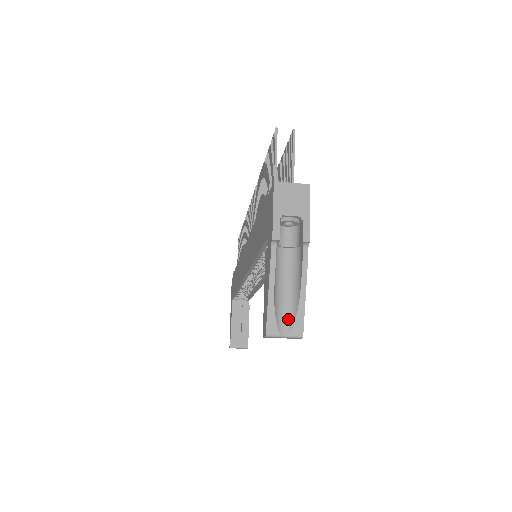
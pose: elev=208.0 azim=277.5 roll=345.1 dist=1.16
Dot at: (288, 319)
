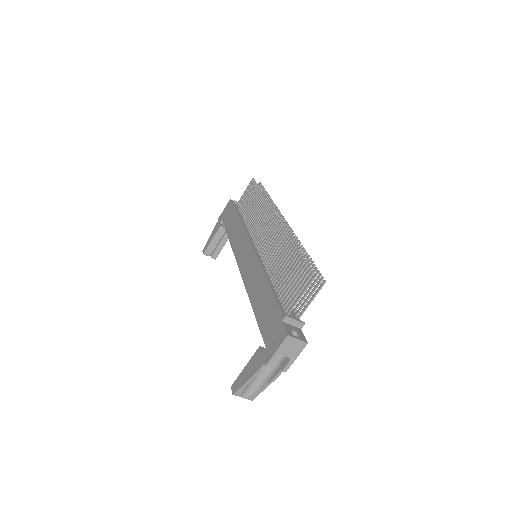
Dot at: (250, 391)
